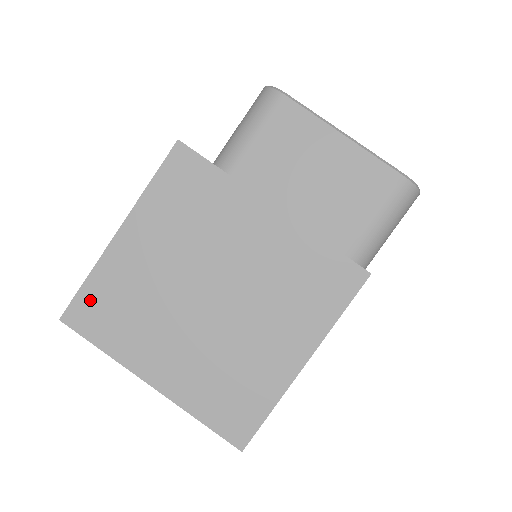
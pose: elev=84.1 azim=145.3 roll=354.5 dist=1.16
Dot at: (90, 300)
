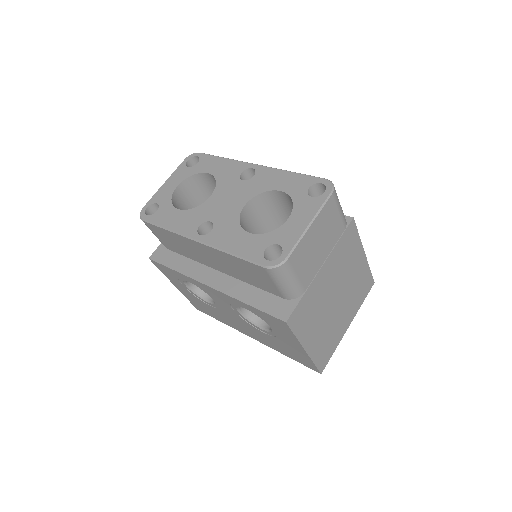
Dot at: (320, 360)
